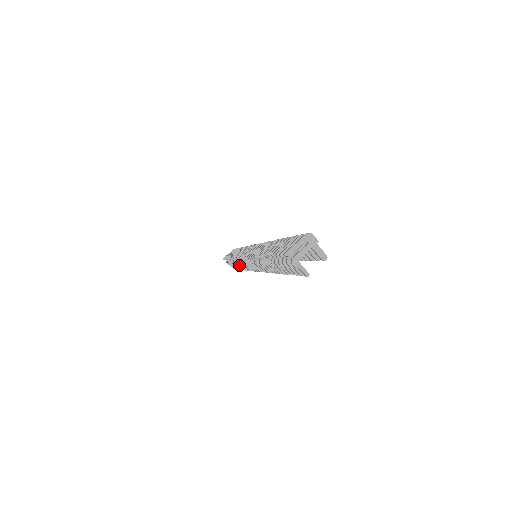
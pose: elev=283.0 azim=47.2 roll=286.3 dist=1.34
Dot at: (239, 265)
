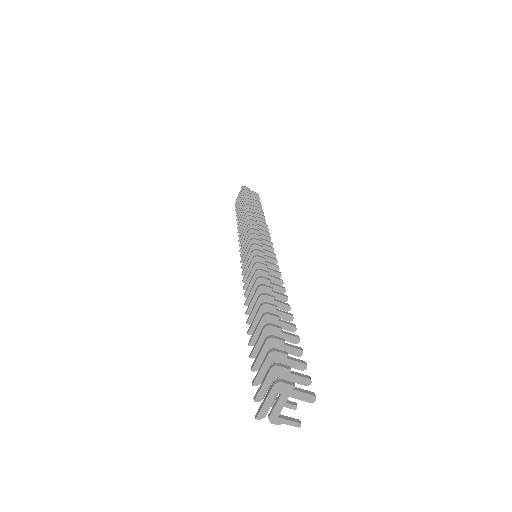
Dot at: occluded
